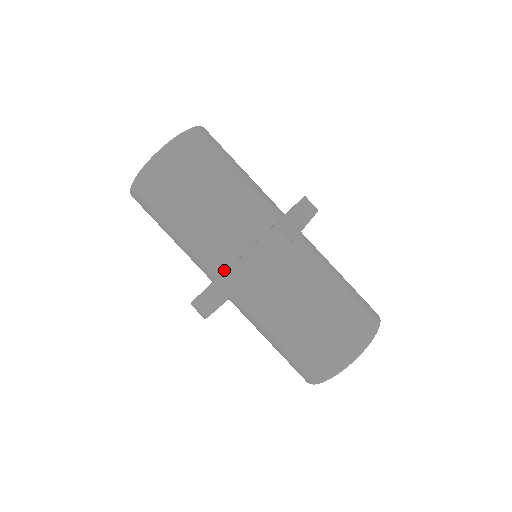
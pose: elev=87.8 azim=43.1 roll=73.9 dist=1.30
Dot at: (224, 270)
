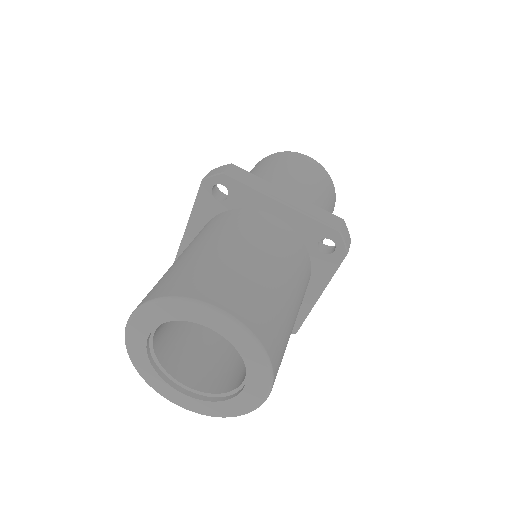
Dot at: occluded
